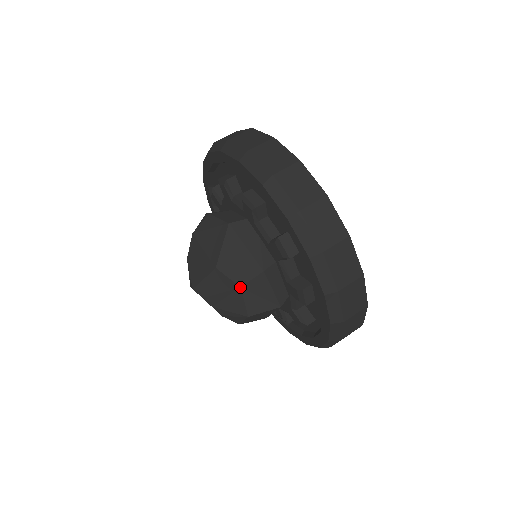
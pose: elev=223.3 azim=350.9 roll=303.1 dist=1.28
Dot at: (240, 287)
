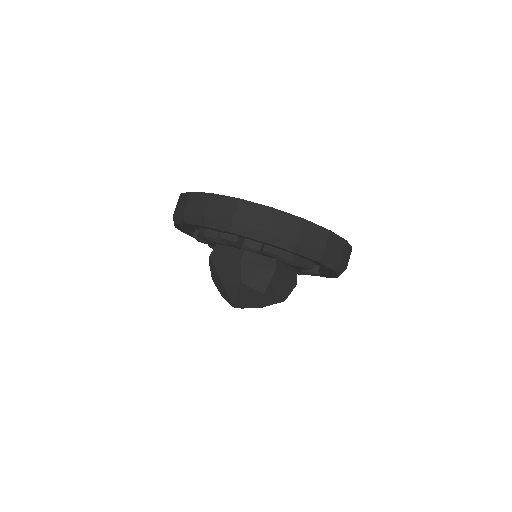
Dot at: (240, 282)
